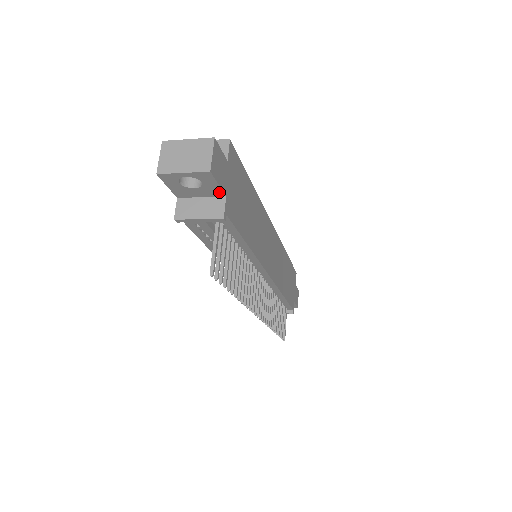
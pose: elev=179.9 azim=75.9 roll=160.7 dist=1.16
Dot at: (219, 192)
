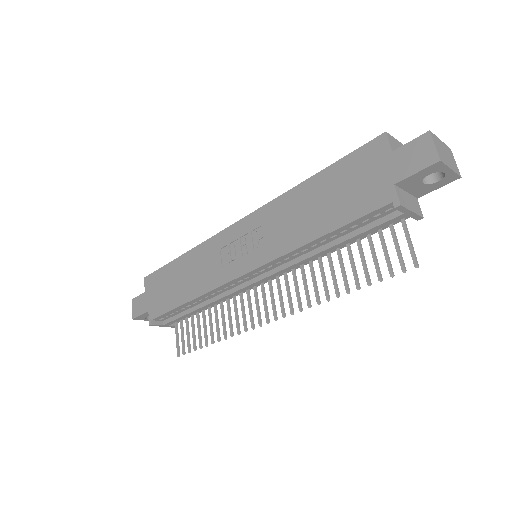
Dot at: (423, 193)
